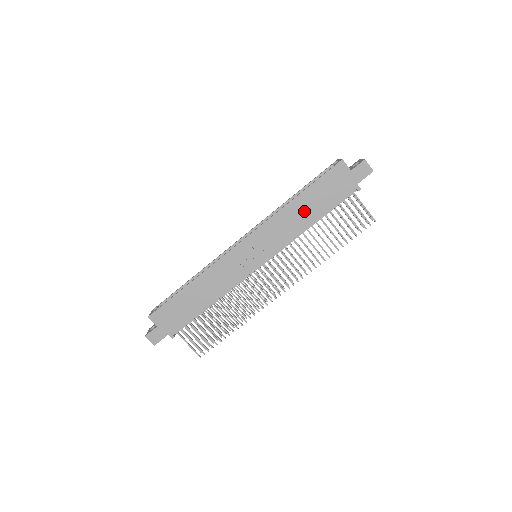
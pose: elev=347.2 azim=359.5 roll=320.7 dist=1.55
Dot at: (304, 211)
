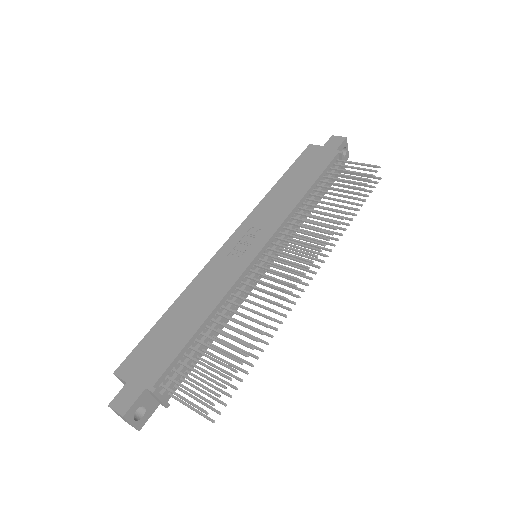
Dot at: (291, 188)
